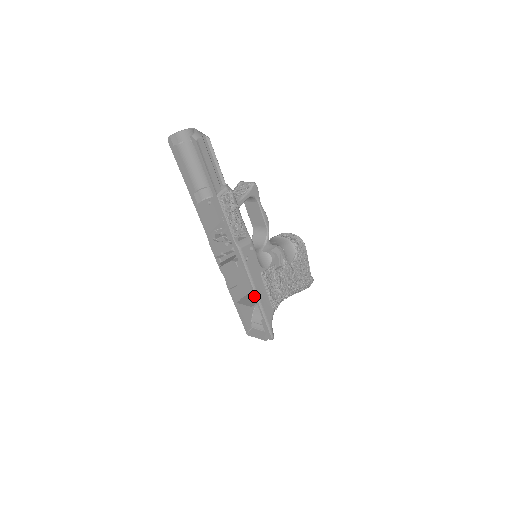
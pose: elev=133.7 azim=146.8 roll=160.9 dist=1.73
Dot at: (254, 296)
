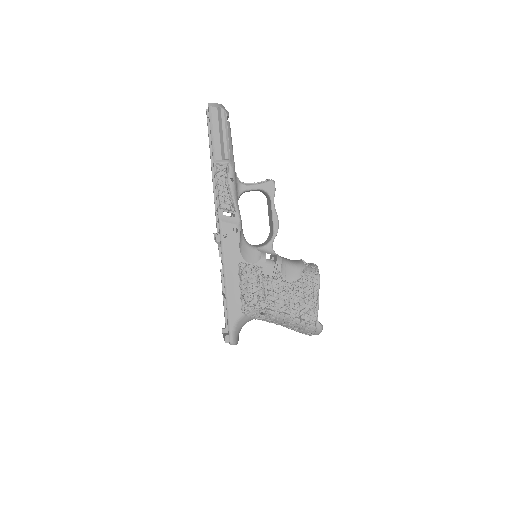
Dot at: (224, 281)
